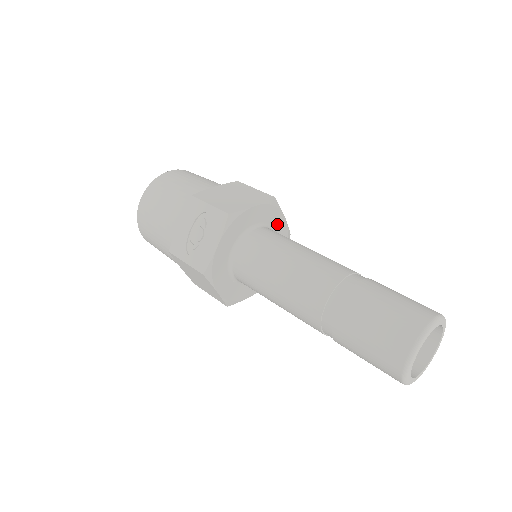
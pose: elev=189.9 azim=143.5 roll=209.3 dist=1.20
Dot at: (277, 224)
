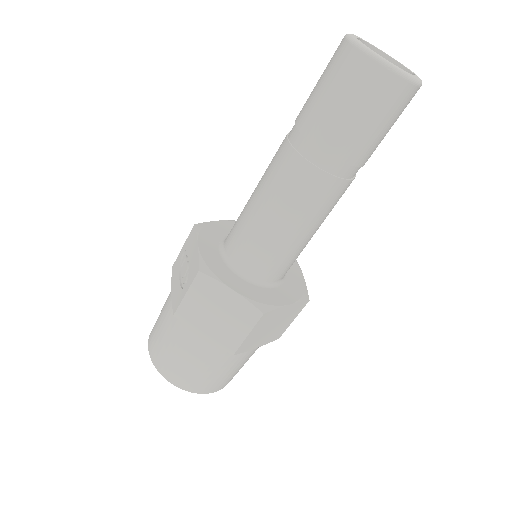
Dot at: occluded
